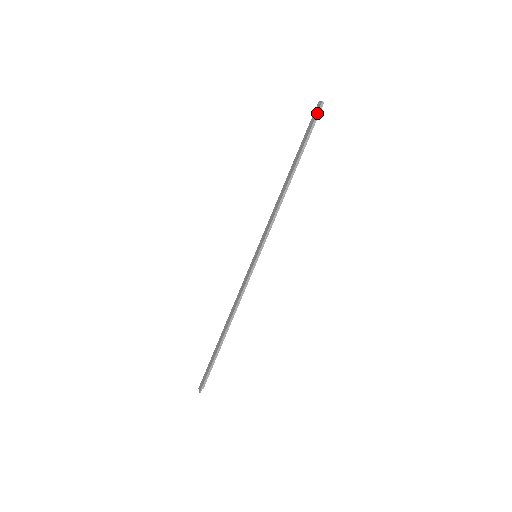
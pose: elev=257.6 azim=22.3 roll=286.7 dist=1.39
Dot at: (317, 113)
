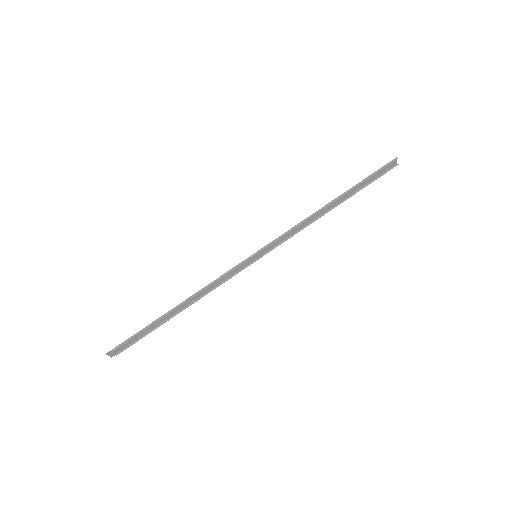
Dot at: (386, 164)
